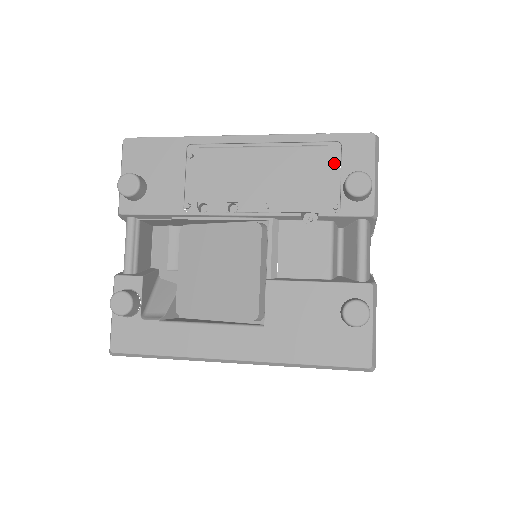
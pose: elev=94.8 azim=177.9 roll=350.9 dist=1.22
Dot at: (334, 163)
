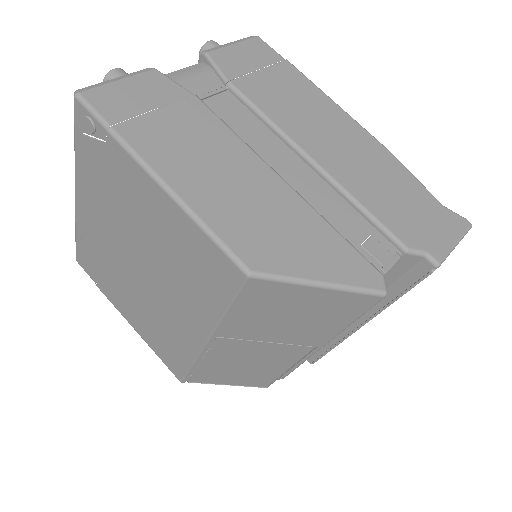
Dot at: occluded
